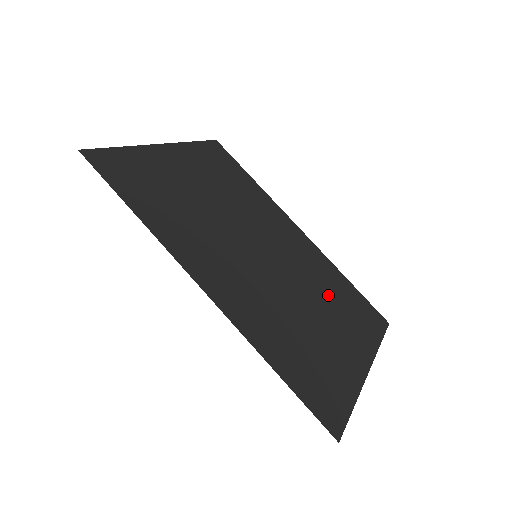
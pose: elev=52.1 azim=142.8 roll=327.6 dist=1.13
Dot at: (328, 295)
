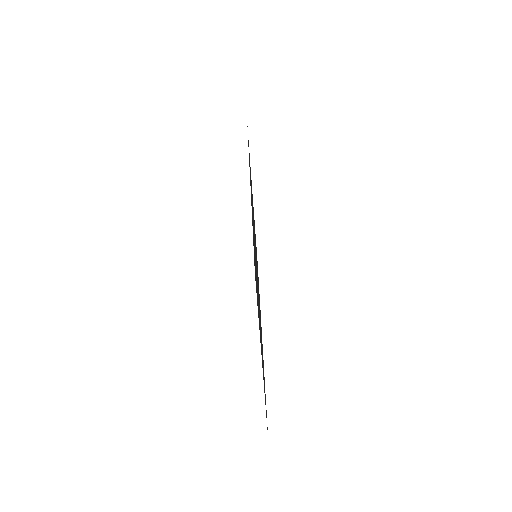
Dot at: occluded
